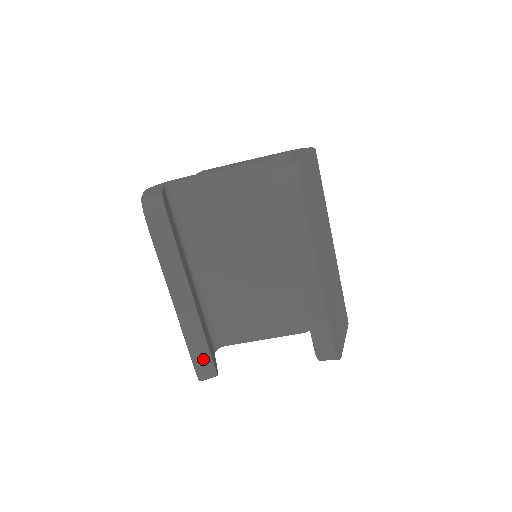
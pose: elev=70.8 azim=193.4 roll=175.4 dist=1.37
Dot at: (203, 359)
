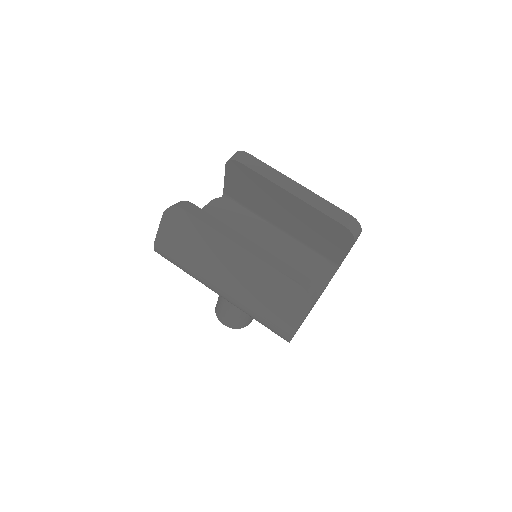
Dot at: (295, 275)
